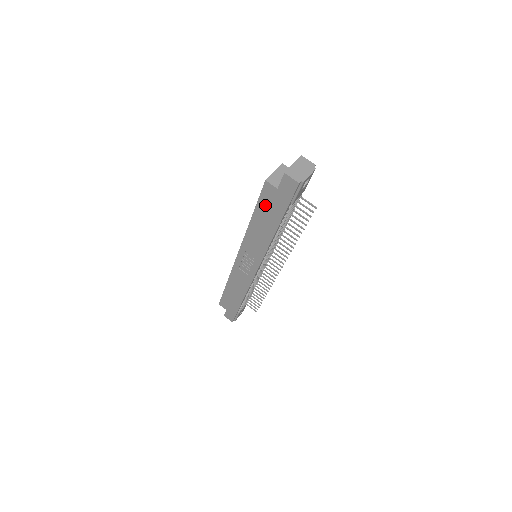
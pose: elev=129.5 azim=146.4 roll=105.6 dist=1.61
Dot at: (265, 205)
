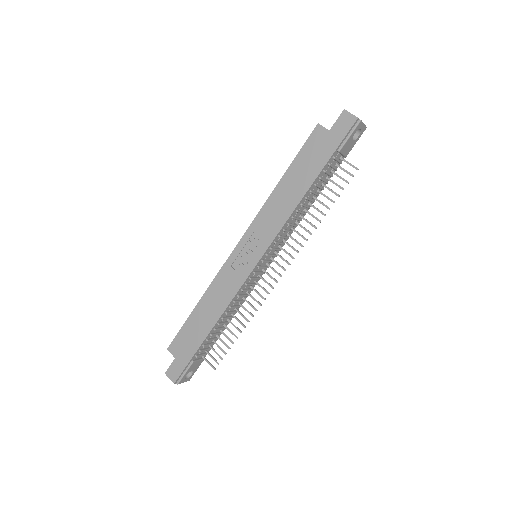
Dot at: (306, 156)
